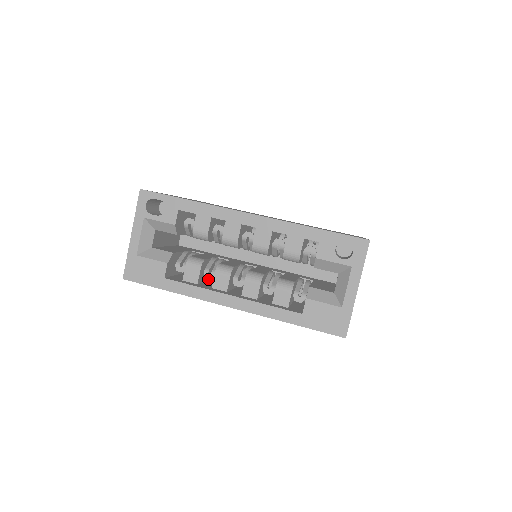
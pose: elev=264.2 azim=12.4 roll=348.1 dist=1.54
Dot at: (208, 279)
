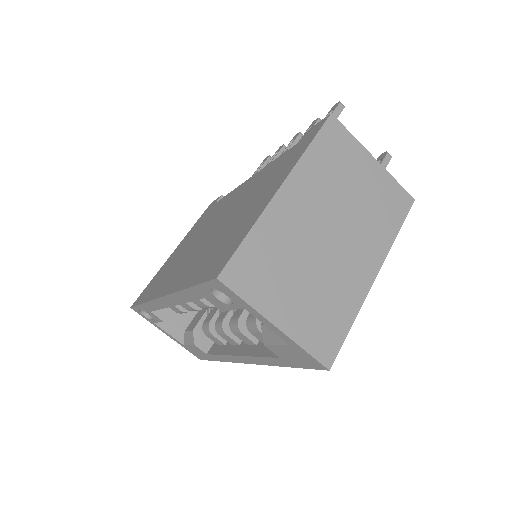
Dot at: occluded
